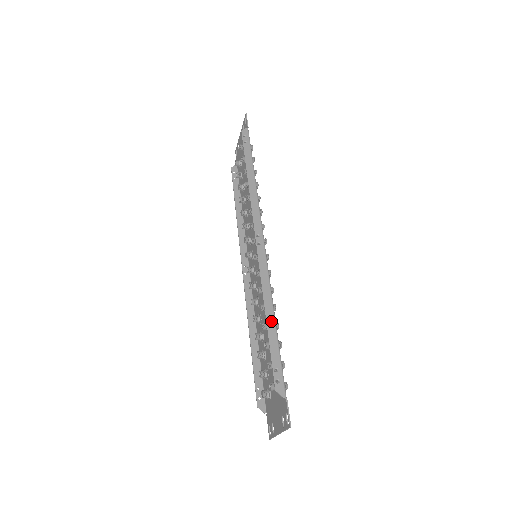
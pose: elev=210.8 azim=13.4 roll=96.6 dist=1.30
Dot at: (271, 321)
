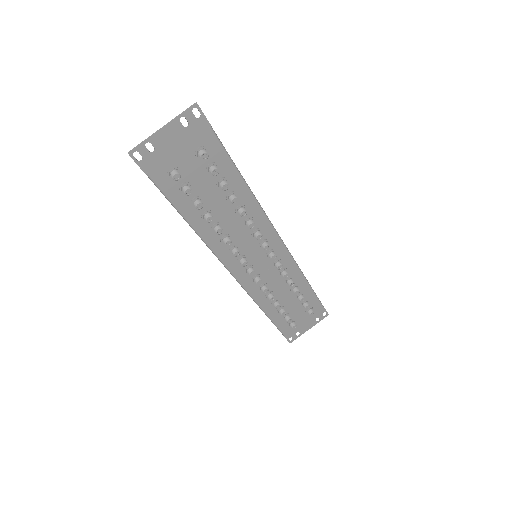
Dot at: occluded
